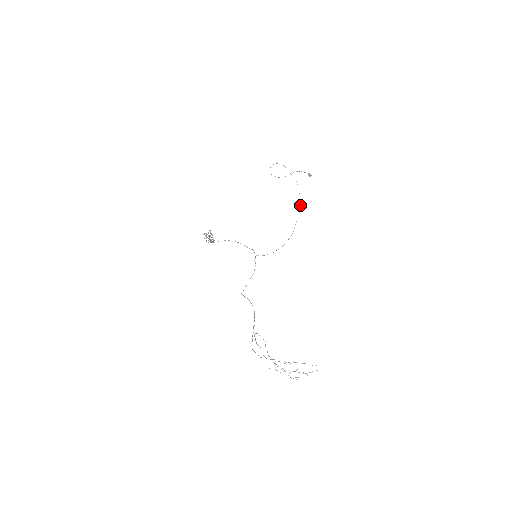
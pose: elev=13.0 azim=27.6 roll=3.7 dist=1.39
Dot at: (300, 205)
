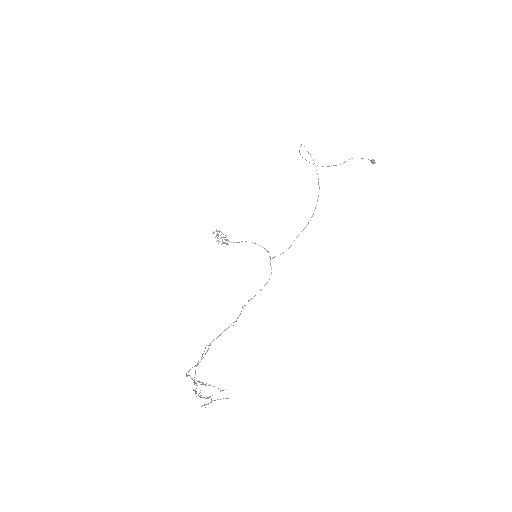
Dot at: occluded
